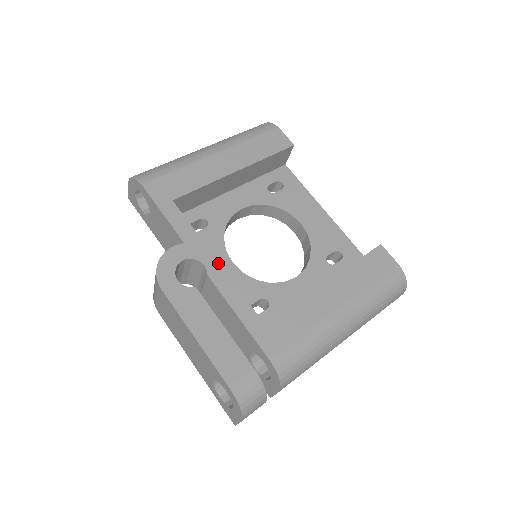
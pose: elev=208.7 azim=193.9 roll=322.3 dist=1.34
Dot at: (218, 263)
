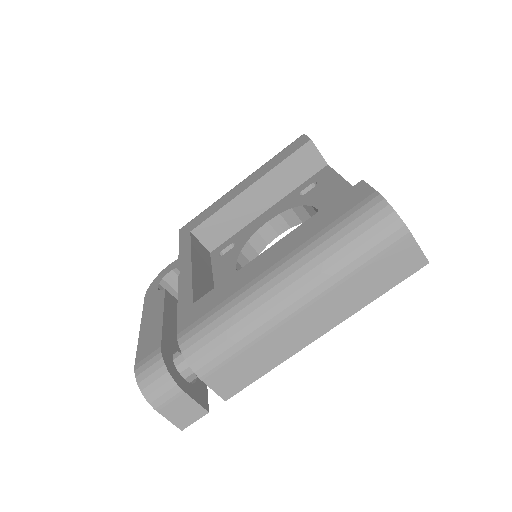
Dot at: (191, 264)
